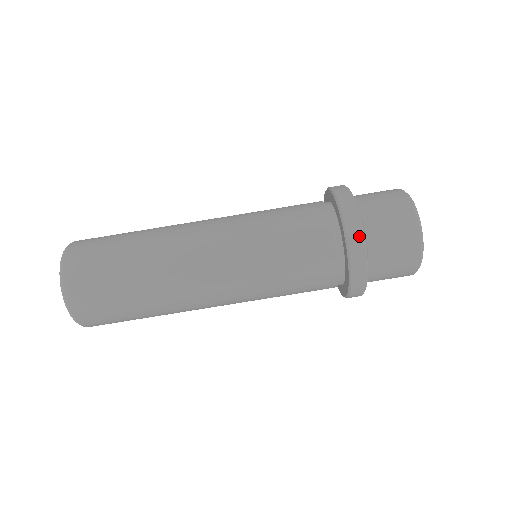
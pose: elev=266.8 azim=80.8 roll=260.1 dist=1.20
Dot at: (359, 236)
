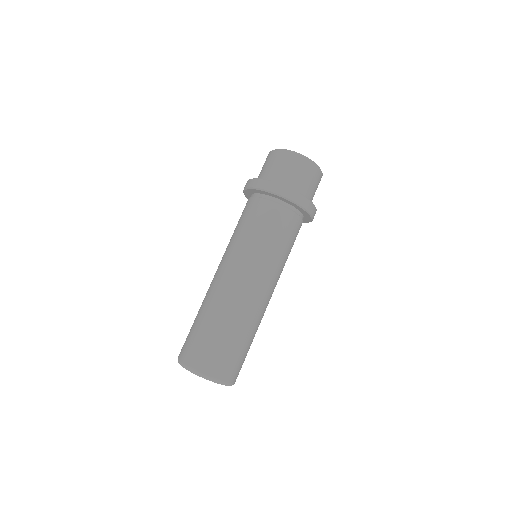
Dot at: (274, 185)
